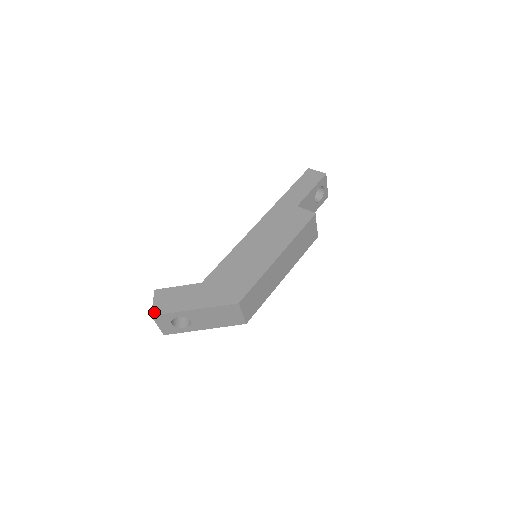
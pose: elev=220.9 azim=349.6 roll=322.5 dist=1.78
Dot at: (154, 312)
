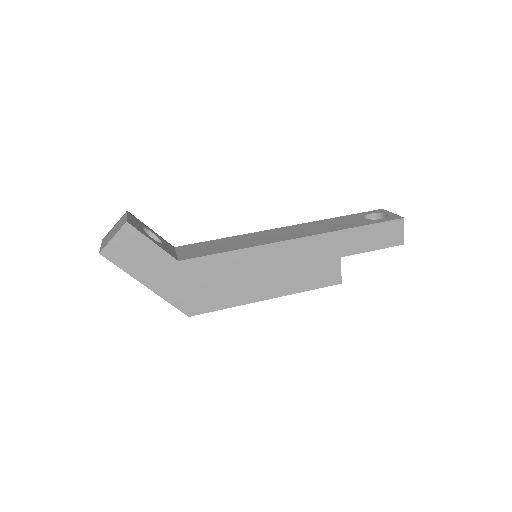
Dot at: (105, 252)
